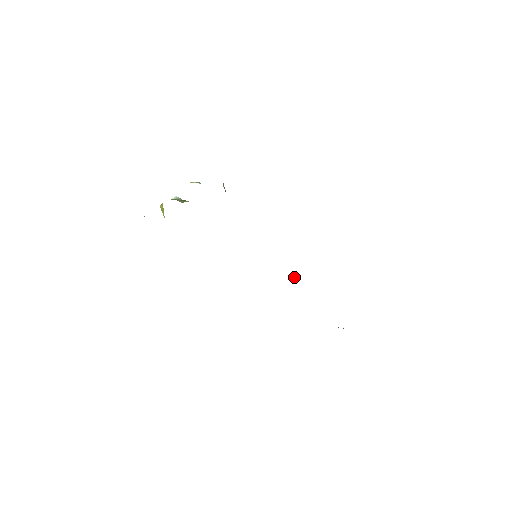
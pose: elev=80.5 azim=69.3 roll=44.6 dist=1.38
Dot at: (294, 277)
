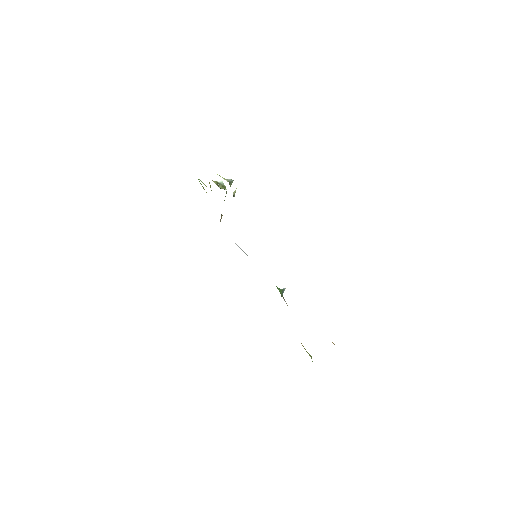
Dot at: (282, 290)
